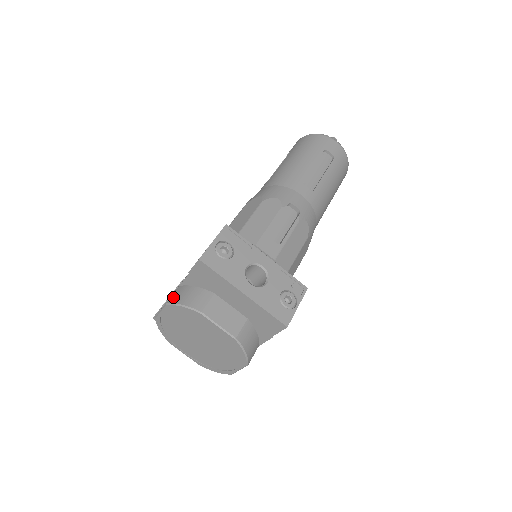
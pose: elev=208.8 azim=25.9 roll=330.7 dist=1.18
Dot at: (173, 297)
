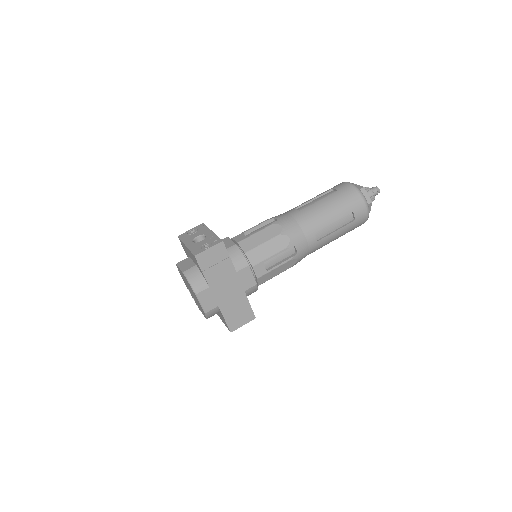
Dot at: occluded
